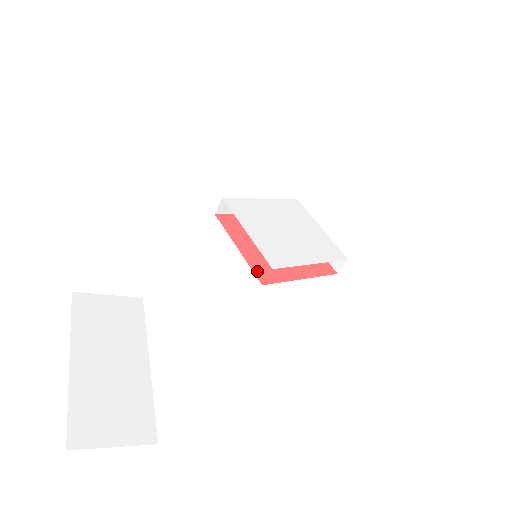
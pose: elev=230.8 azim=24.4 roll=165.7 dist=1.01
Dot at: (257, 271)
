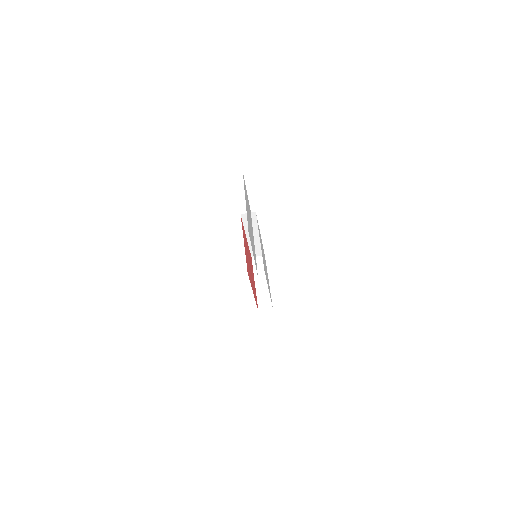
Dot at: occluded
